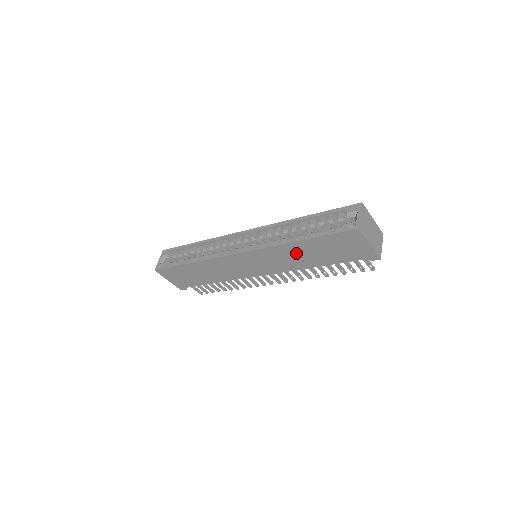
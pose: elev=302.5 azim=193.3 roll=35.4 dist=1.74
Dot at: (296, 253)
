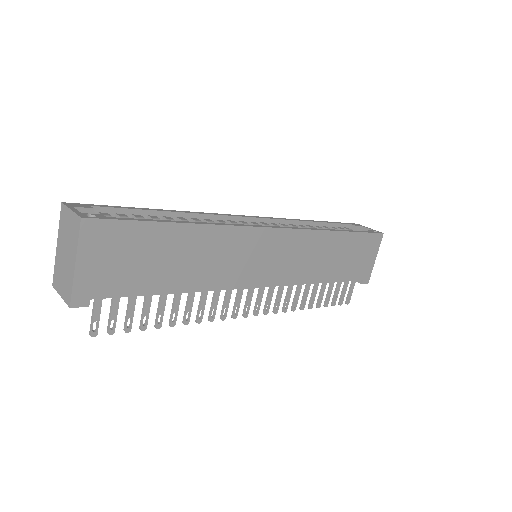
Dot at: (325, 251)
